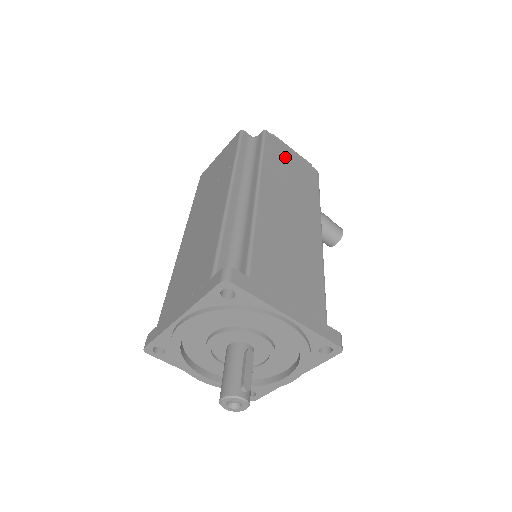
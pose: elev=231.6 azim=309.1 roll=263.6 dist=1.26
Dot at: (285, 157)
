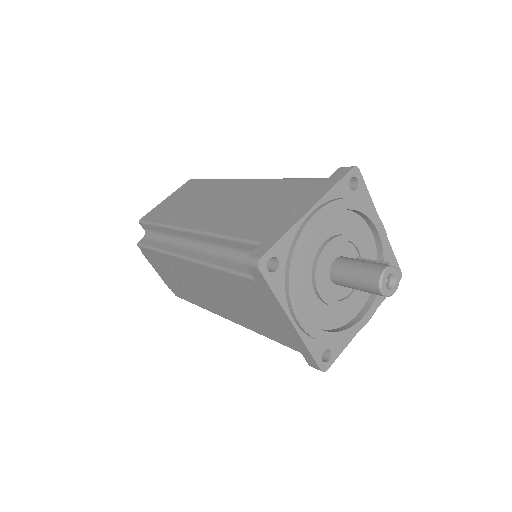
Dot at: occluded
